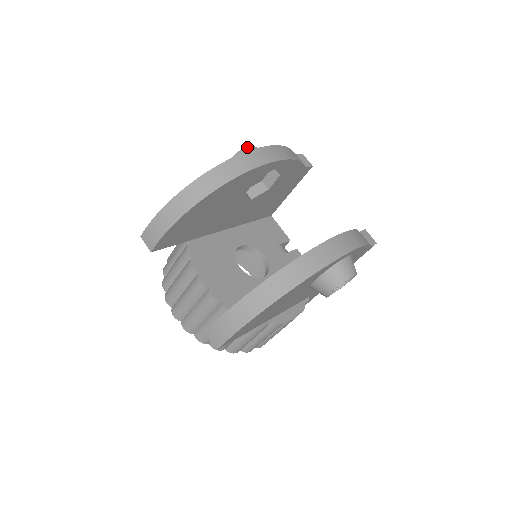
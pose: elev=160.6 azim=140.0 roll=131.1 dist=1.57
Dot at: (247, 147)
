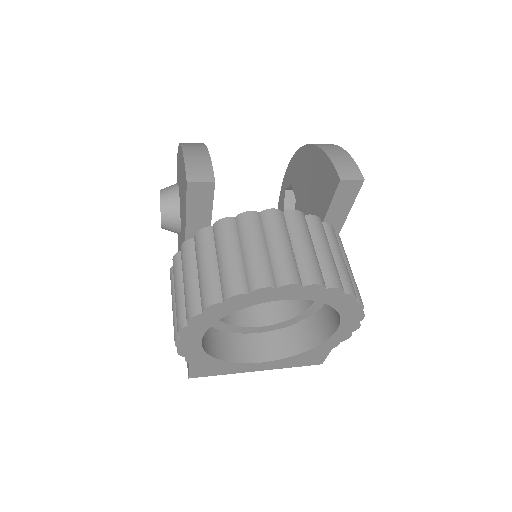
Dot at: occluded
